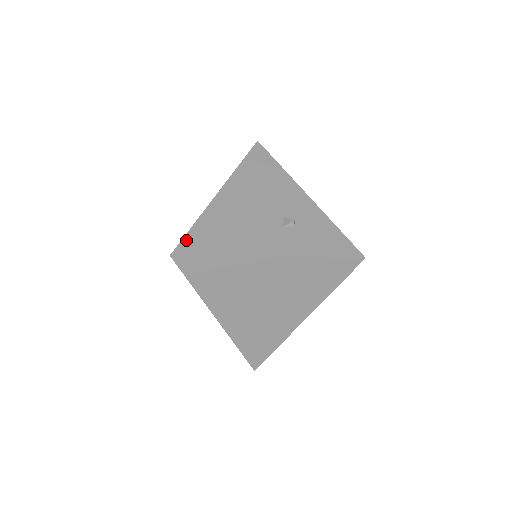
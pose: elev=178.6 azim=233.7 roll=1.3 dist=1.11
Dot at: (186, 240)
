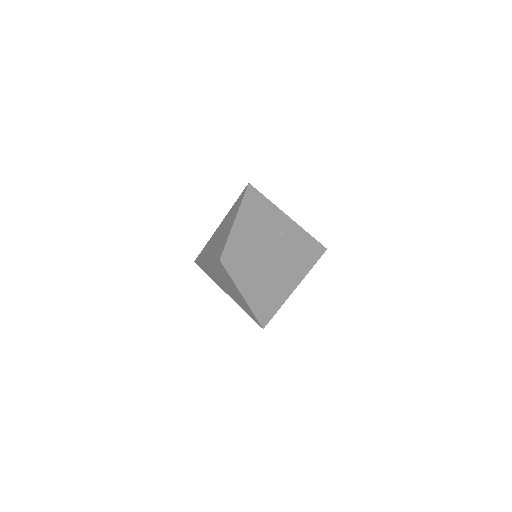
Dot at: (226, 250)
